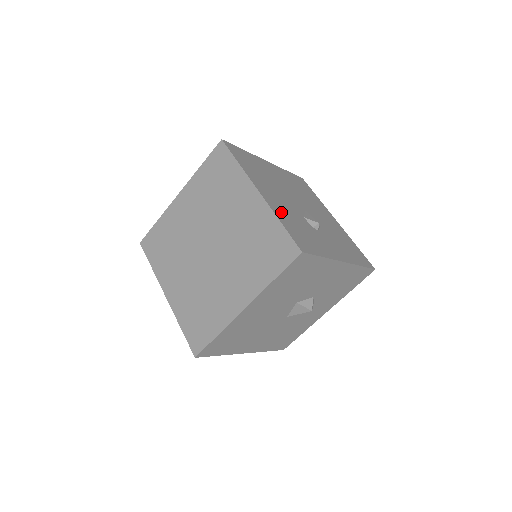
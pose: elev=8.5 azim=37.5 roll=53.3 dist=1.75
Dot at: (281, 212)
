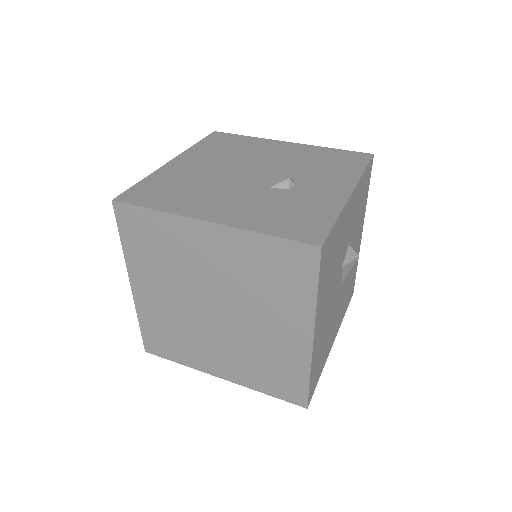
Dot at: (251, 217)
